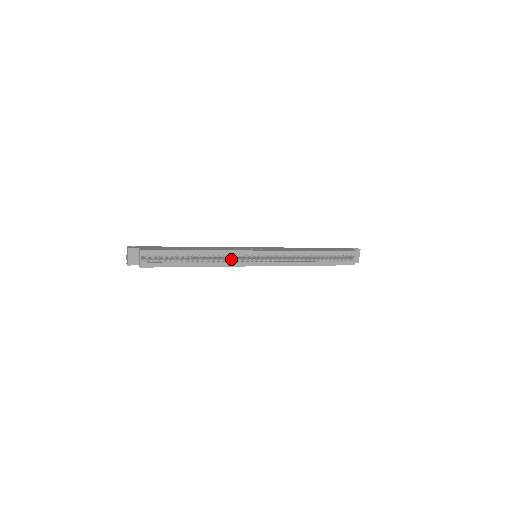
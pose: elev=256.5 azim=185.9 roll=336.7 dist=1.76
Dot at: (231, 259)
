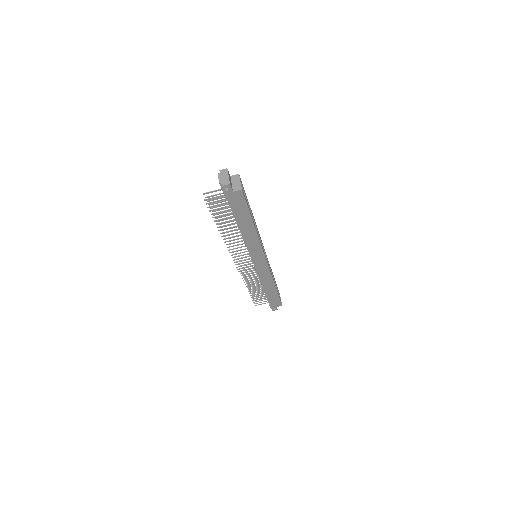
Dot at: occluded
